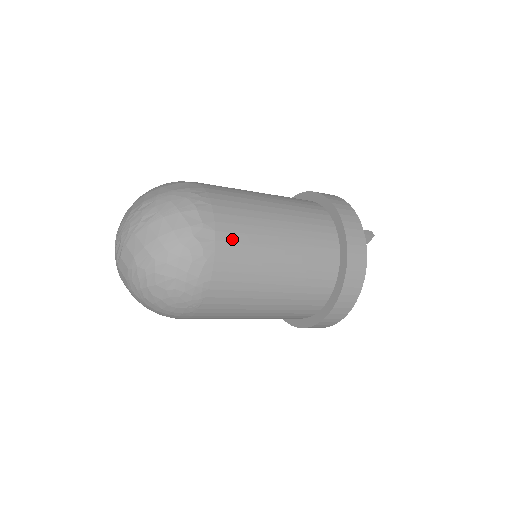
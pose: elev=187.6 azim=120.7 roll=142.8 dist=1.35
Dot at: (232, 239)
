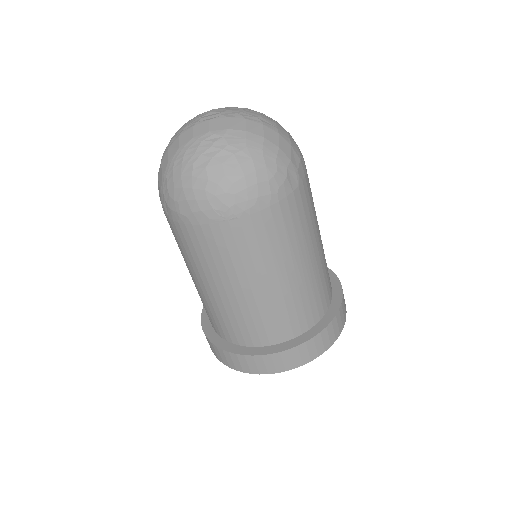
Dot at: (299, 206)
